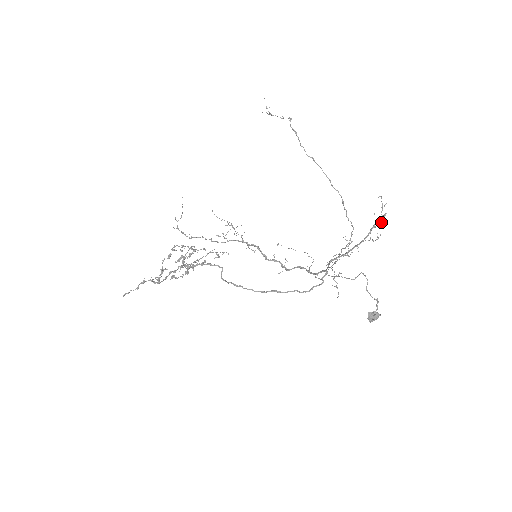
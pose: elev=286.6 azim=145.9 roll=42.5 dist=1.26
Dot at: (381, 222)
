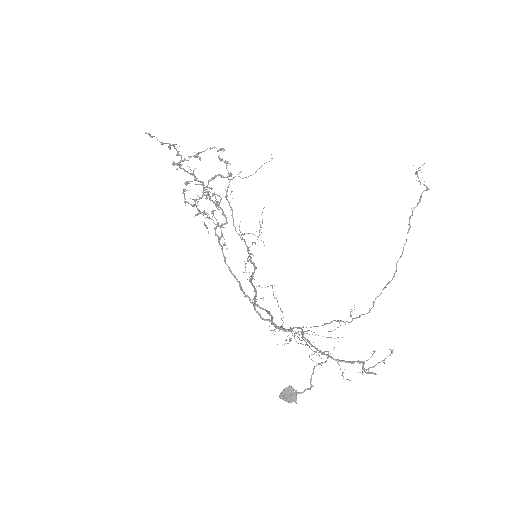
Dot at: occluded
